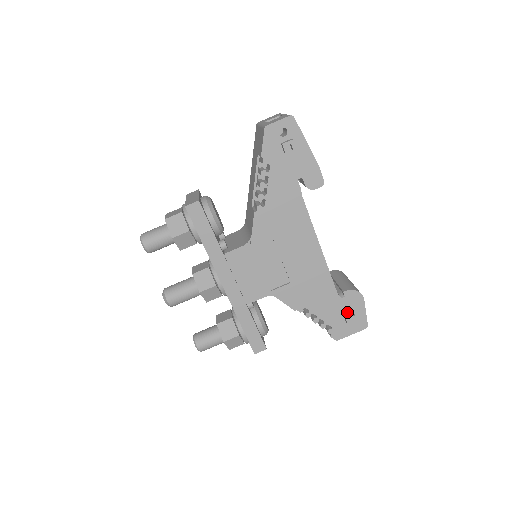
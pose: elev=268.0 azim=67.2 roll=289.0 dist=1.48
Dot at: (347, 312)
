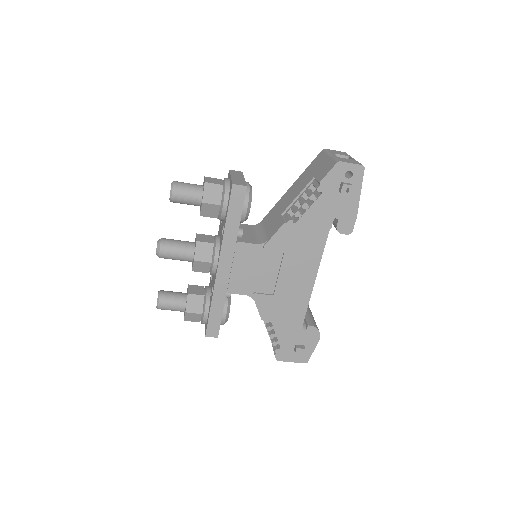
Dot at: (300, 343)
